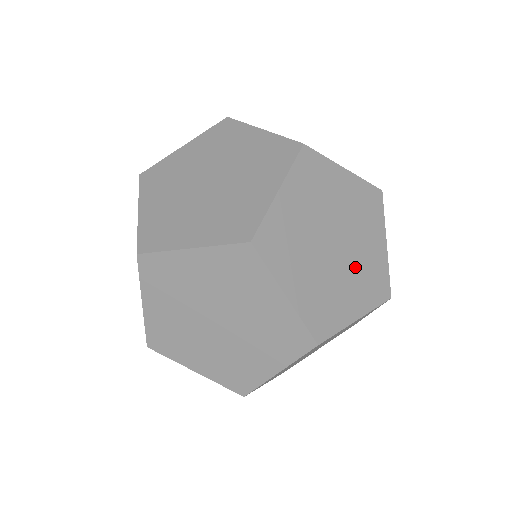
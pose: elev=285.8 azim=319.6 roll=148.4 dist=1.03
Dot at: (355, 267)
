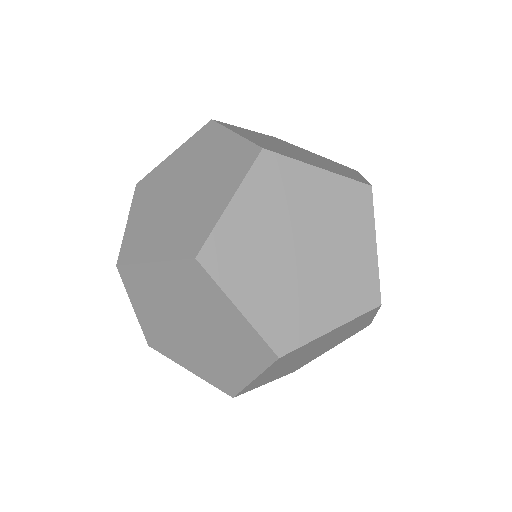
Dot at: occluded
